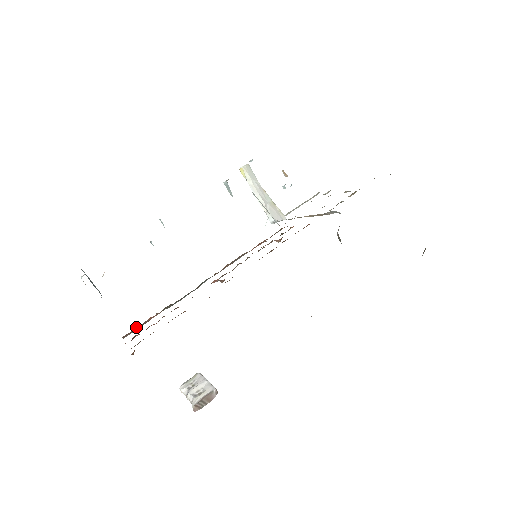
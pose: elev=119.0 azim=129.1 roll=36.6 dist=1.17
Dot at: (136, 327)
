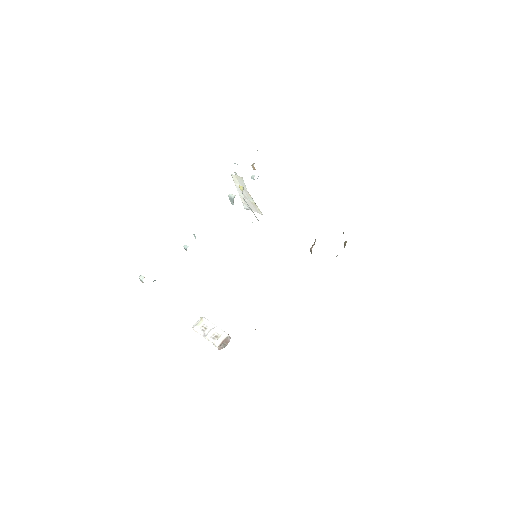
Dot at: occluded
